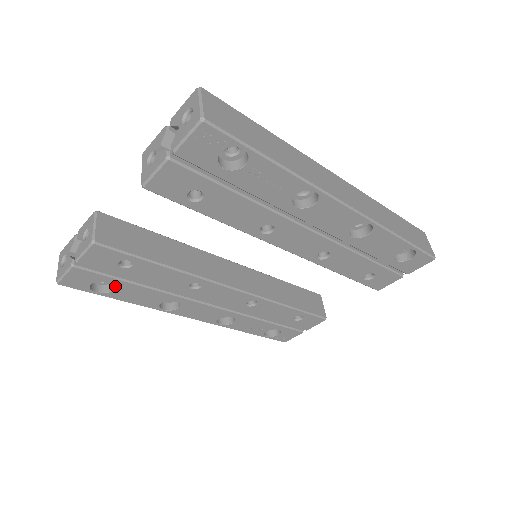
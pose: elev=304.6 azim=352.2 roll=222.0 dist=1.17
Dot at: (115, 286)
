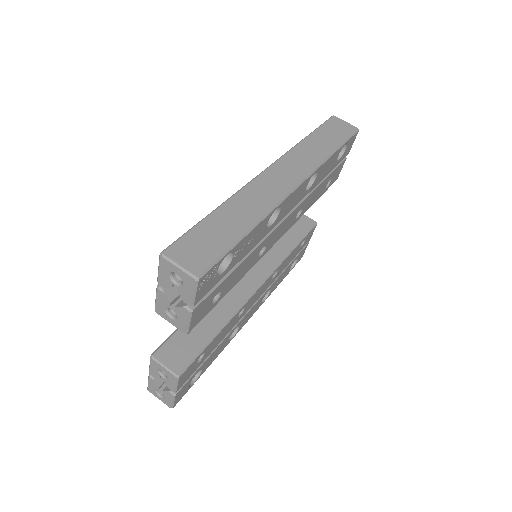
Dot at: (201, 369)
